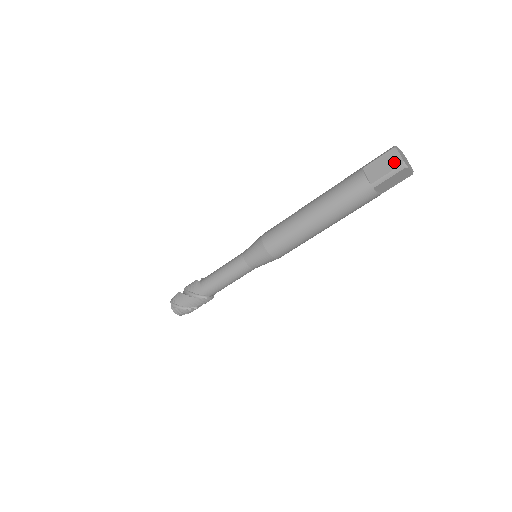
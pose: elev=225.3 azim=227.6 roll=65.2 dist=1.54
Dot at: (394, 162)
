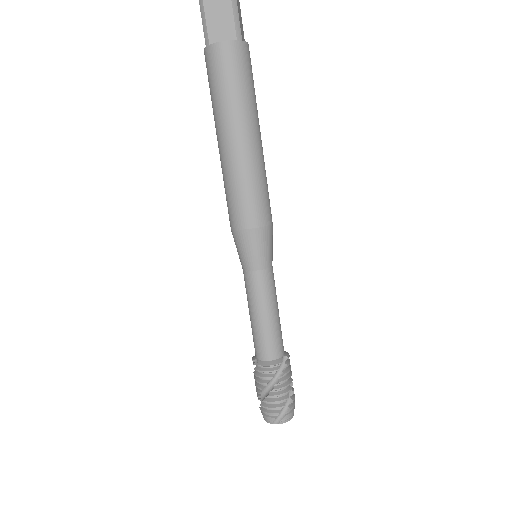
Dot at: out of frame
